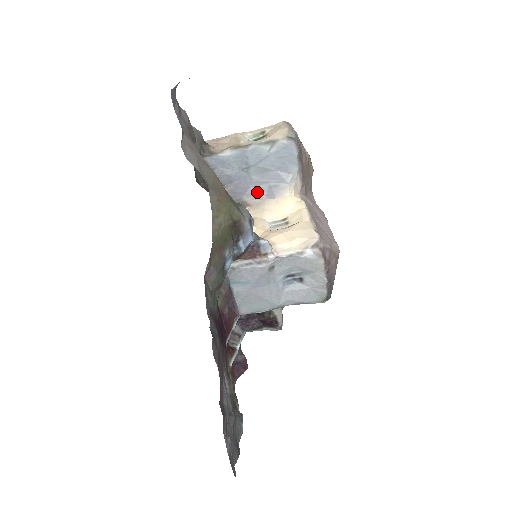
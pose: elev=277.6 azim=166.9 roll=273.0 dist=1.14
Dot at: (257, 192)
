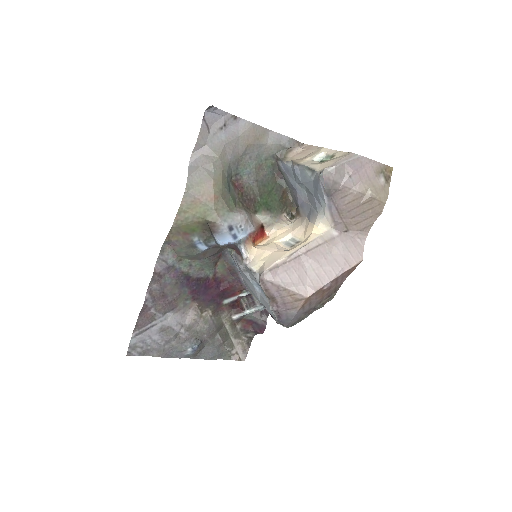
Dot at: (305, 208)
